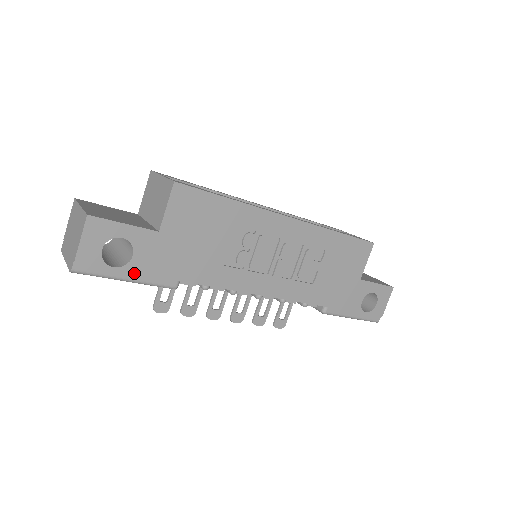
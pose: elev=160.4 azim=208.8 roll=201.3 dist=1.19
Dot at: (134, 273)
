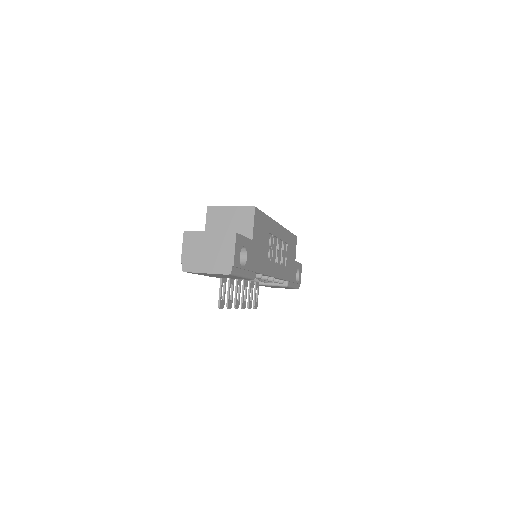
Dot at: (246, 270)
